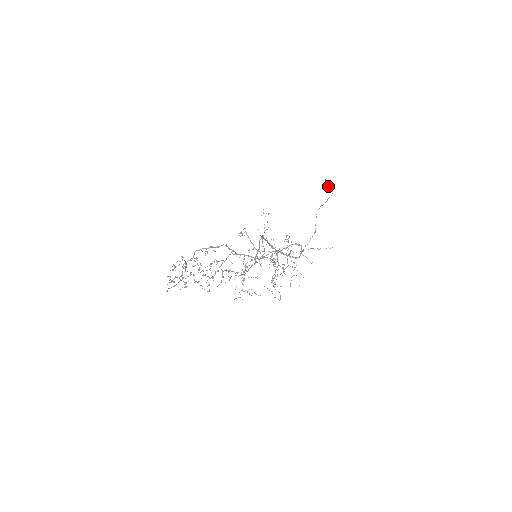
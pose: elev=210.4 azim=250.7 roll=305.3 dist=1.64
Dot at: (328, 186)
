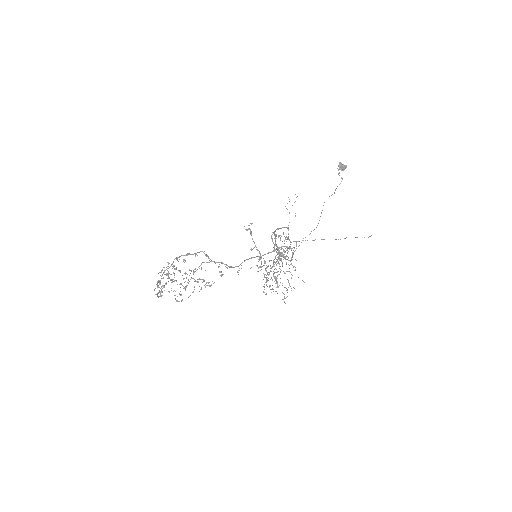
Dot at: (339, 172)
